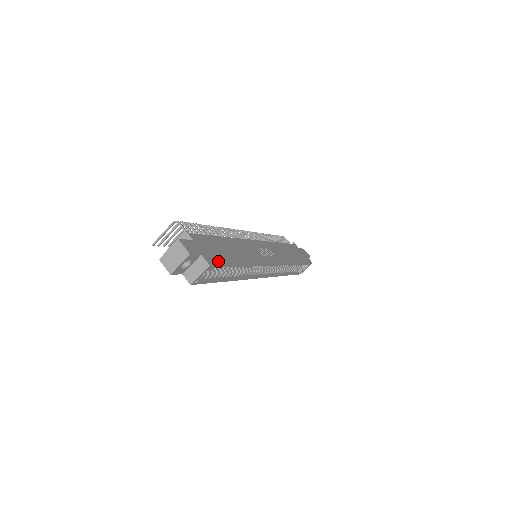
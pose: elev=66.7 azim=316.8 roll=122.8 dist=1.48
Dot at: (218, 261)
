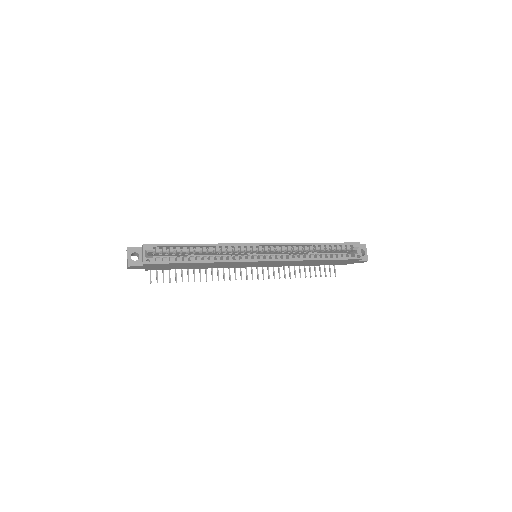
Dot at: (159, 245)
